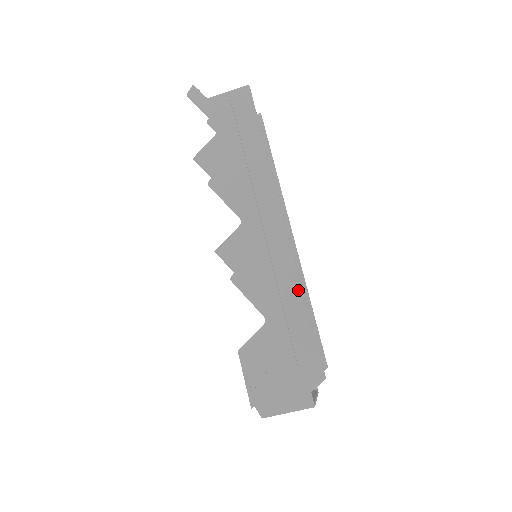
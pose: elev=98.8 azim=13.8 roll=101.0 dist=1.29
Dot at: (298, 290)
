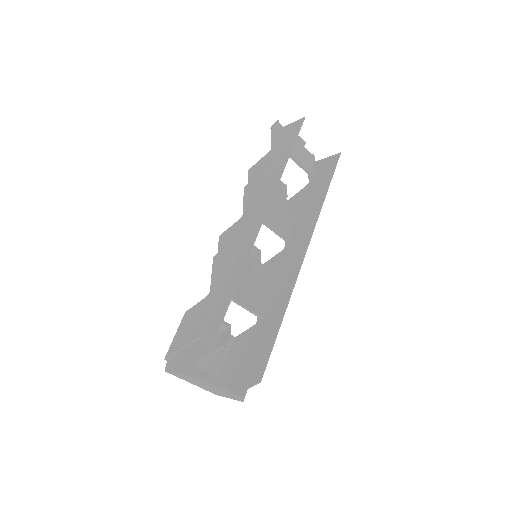
Dot at: (238, 275)
